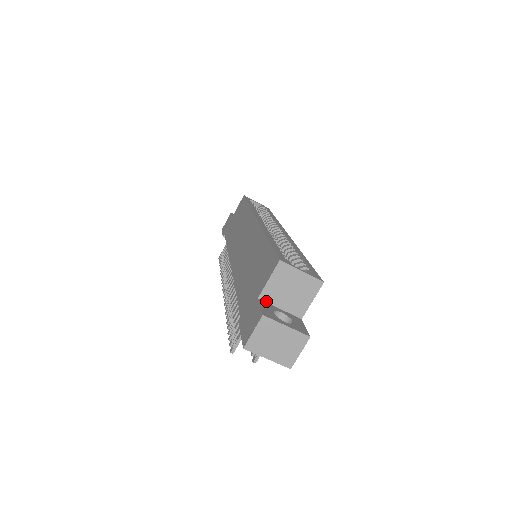
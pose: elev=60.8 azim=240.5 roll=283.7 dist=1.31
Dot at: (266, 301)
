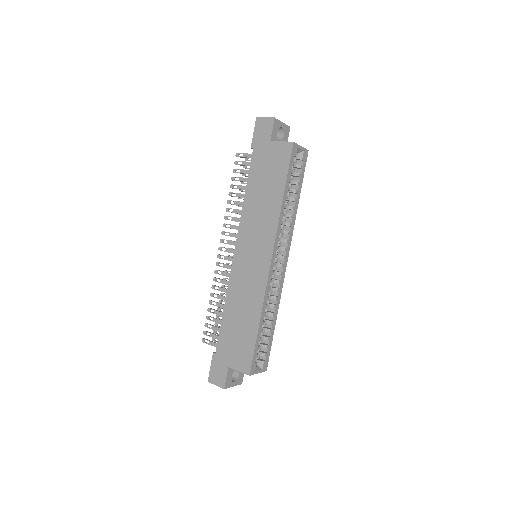
Dot at: occluded
